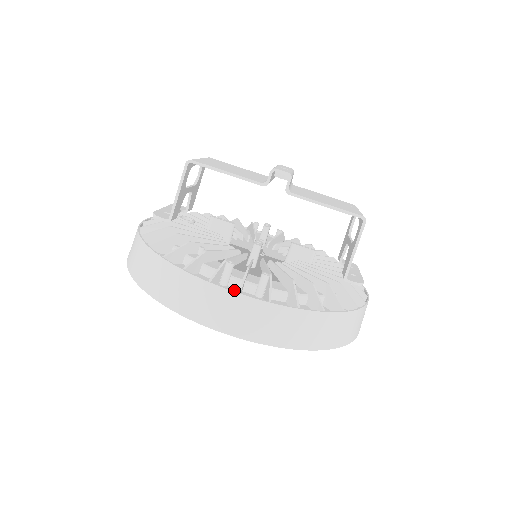
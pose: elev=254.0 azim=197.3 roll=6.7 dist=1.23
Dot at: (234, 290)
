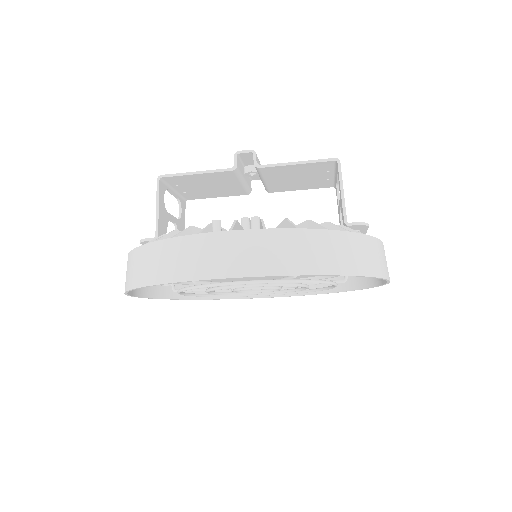
Dot at: occluded
